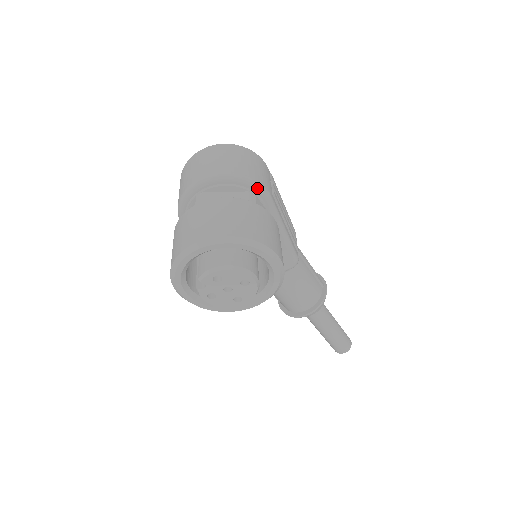
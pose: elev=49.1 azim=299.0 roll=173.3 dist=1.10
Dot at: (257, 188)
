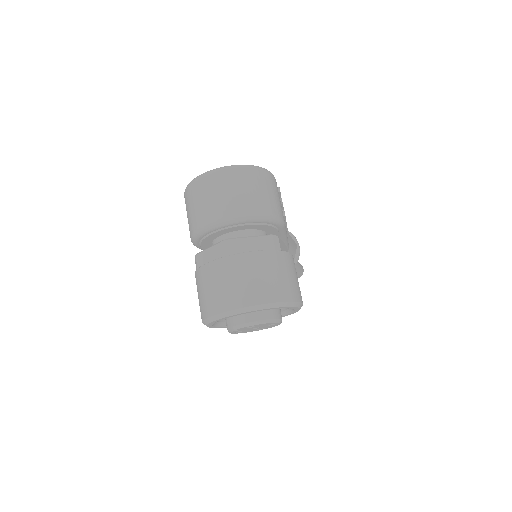
Dot at: (276, 222)
